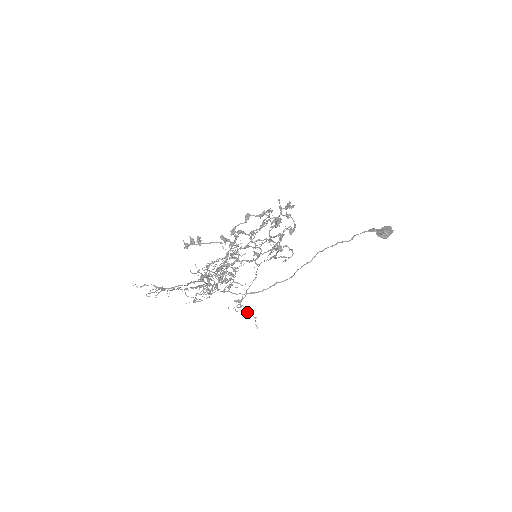
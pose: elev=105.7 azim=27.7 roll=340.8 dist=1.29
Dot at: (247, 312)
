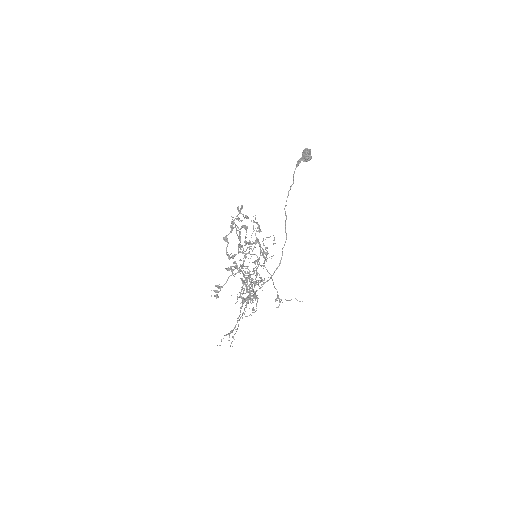
Dot at: occluded
